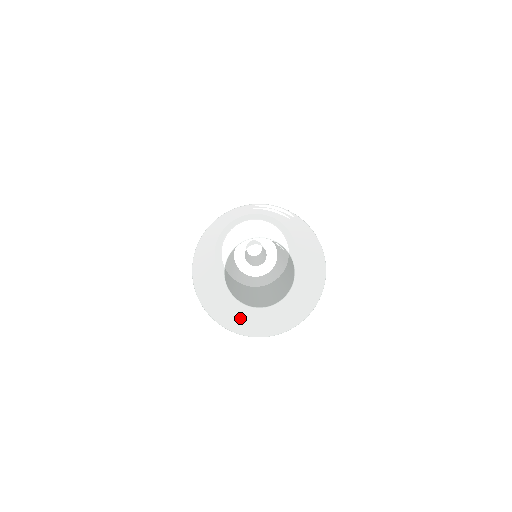
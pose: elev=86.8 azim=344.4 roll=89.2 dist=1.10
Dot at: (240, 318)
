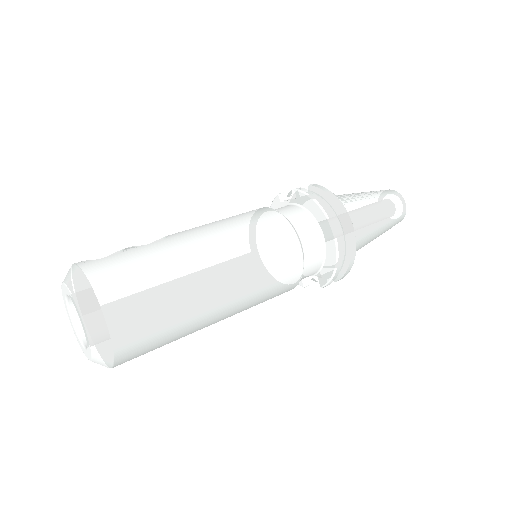
Dot at: occluded
